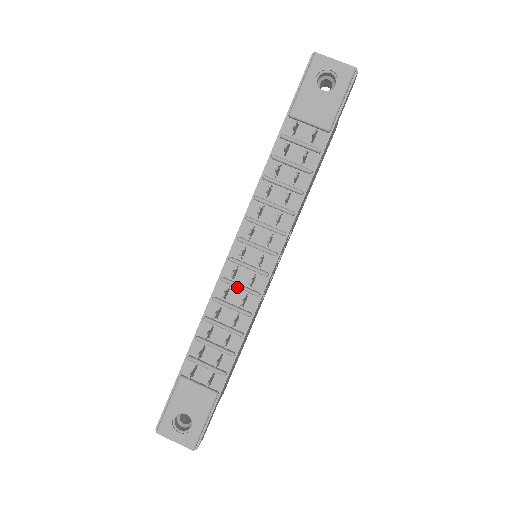
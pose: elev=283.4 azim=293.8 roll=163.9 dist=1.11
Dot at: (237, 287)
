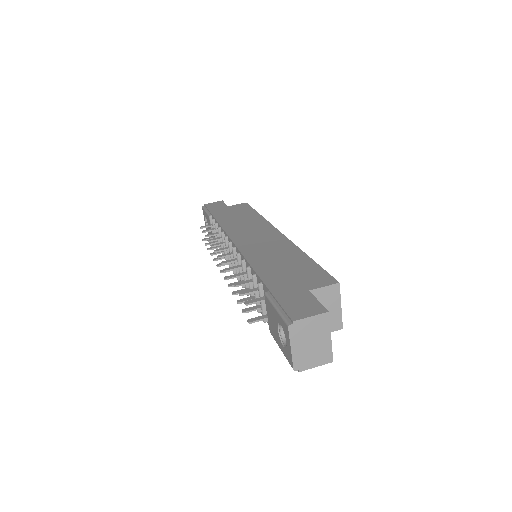
Dot at: (227, 251)
